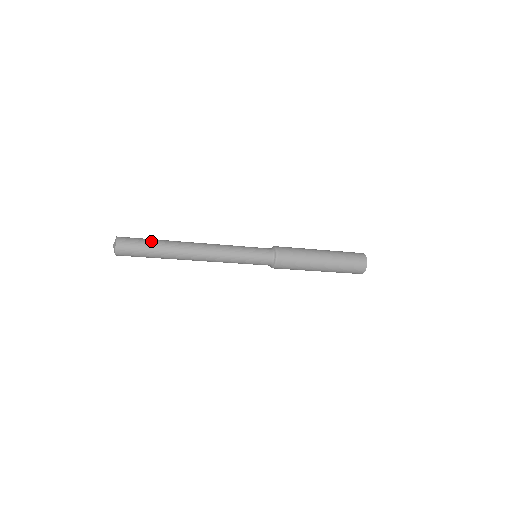
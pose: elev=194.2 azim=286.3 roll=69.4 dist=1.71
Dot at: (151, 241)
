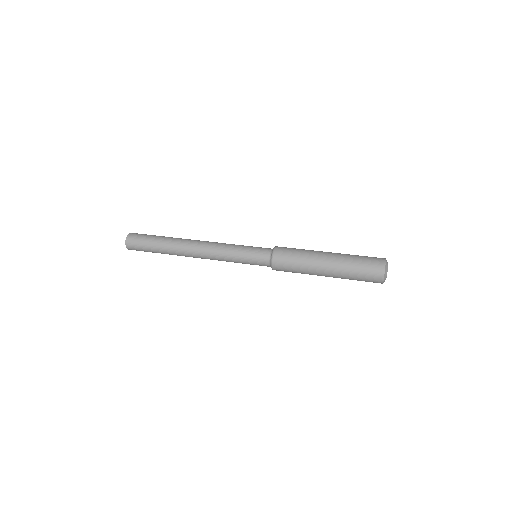
Dot at: (153, 246)
